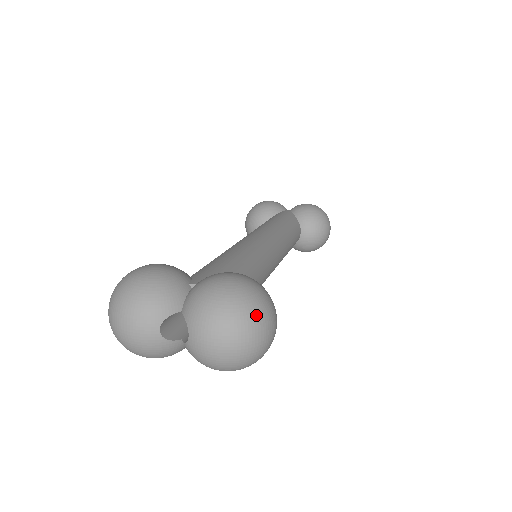
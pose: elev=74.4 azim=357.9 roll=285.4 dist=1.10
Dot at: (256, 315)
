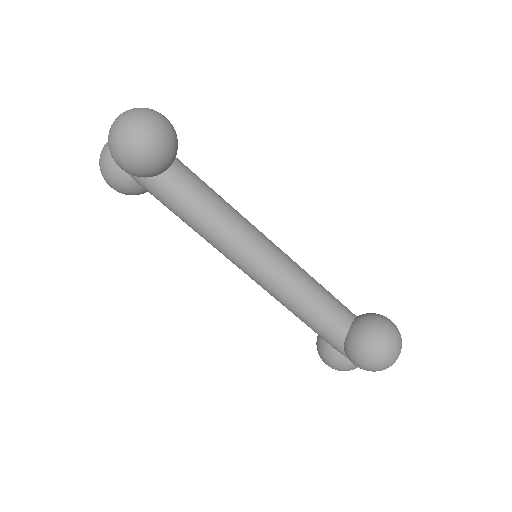
Dot at: (145, 109)
